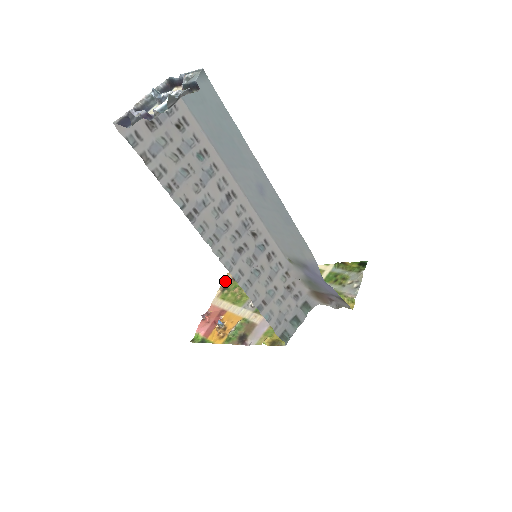
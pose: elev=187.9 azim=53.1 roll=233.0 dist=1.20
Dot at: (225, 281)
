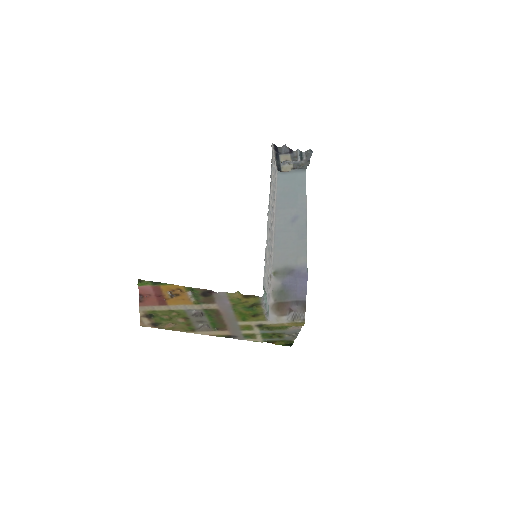
Dot at: (143, 321)
